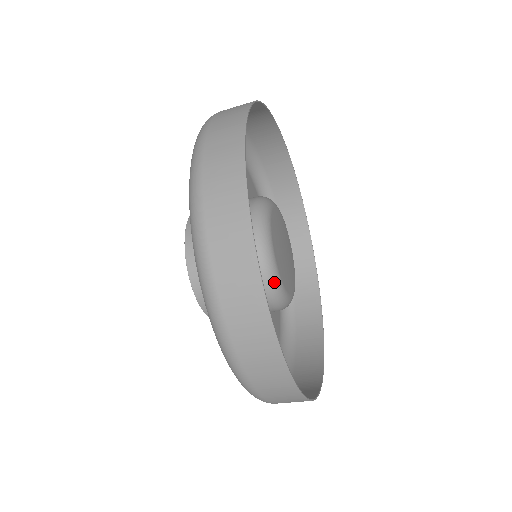
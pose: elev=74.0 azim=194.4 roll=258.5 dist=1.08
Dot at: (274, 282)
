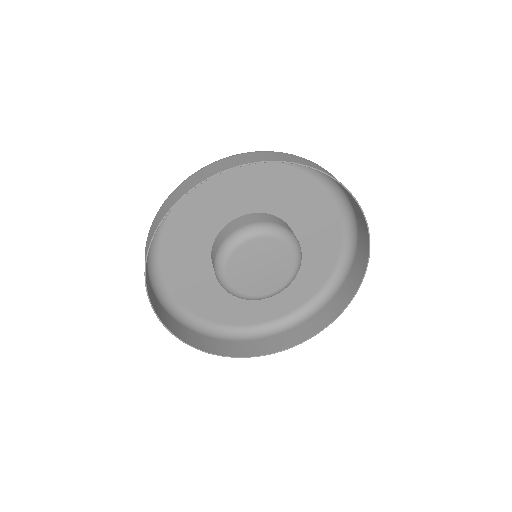
Dot at: occluded
